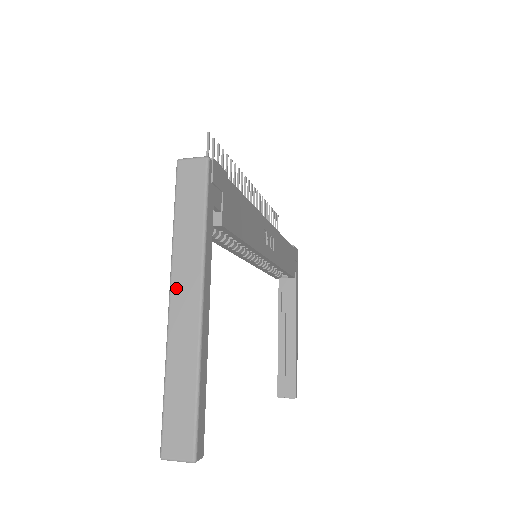
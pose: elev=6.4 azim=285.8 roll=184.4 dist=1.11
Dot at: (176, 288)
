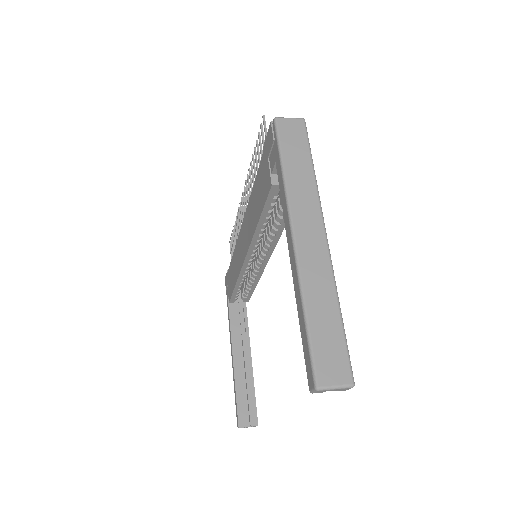
Dot at: (298, 224)
